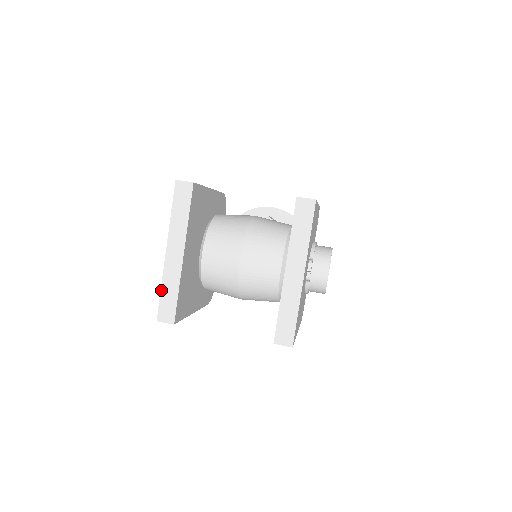
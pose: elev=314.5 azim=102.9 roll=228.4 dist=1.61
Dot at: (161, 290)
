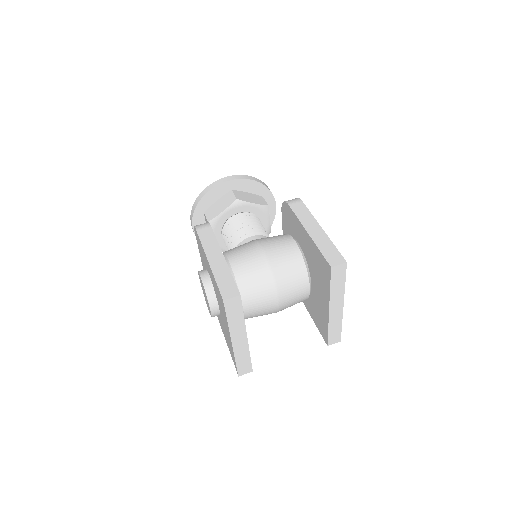
Dot at: (236, 362)
